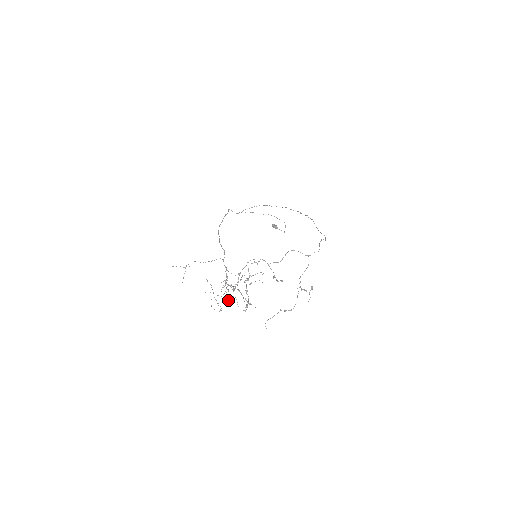
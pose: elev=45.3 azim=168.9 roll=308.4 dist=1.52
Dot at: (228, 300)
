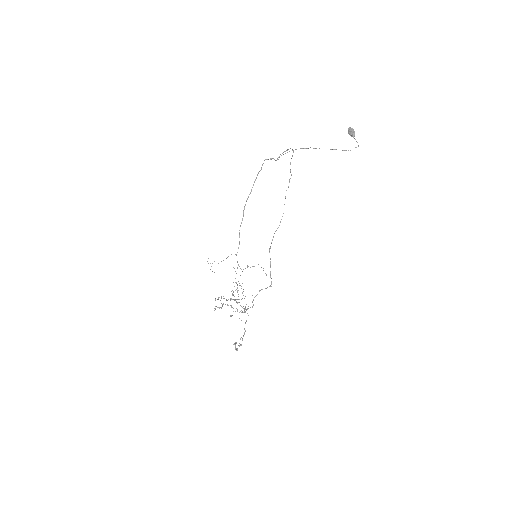
Dot at: occluded
